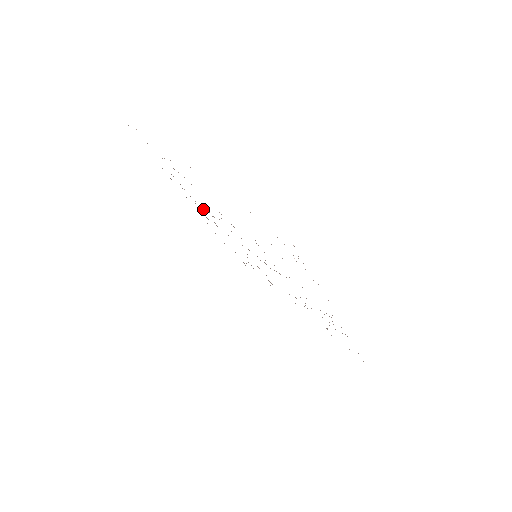
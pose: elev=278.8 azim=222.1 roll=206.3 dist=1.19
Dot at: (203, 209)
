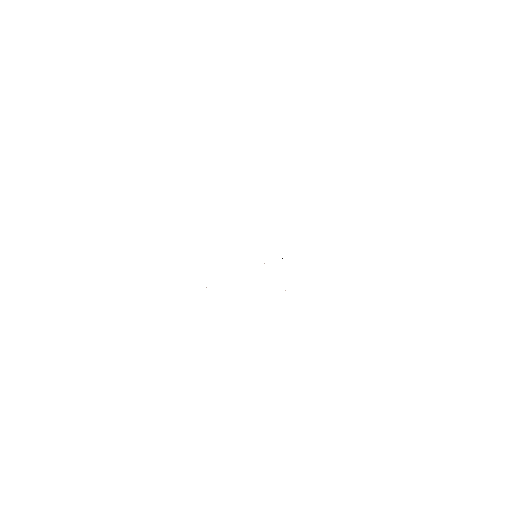
Dot at: occluded
